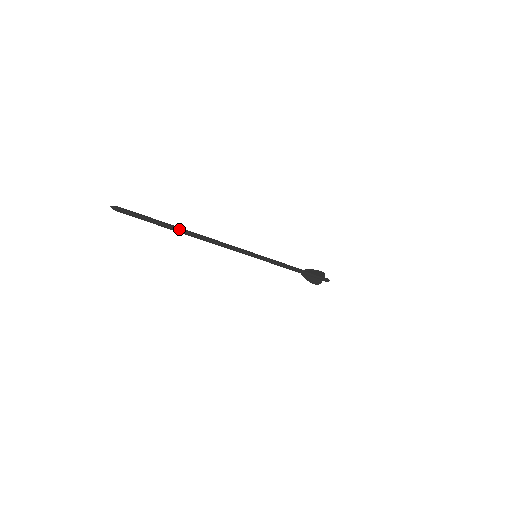
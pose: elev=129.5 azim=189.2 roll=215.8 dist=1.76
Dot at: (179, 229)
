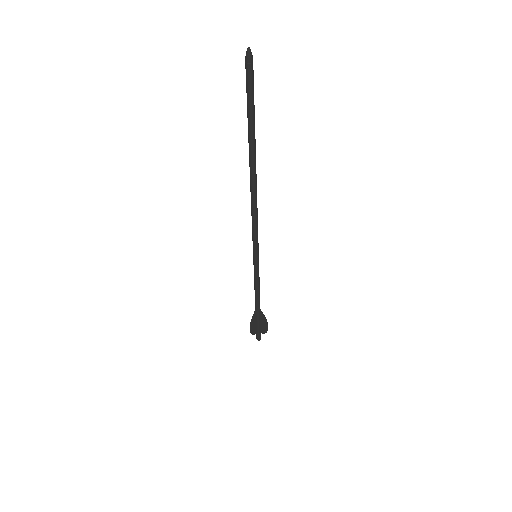
Dot at: (254, 153)
